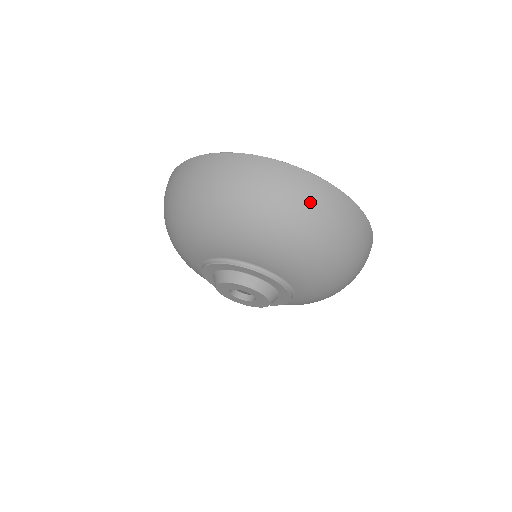
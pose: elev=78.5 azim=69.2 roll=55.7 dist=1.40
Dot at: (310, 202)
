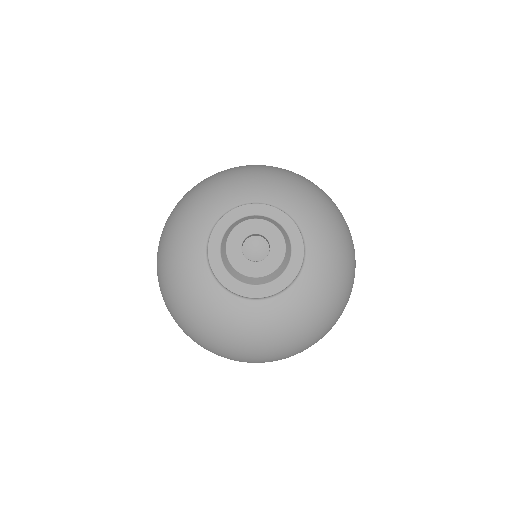
Dot at: occluded
